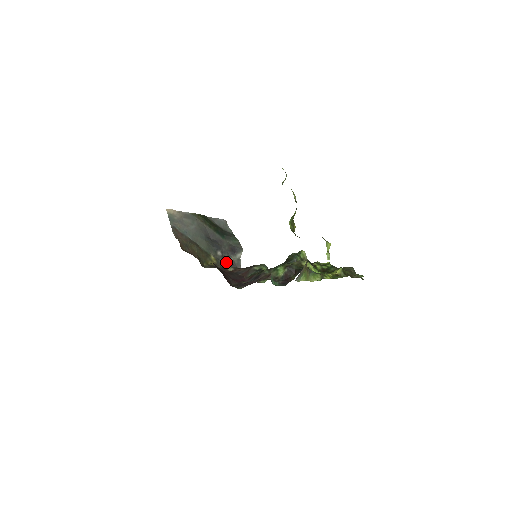
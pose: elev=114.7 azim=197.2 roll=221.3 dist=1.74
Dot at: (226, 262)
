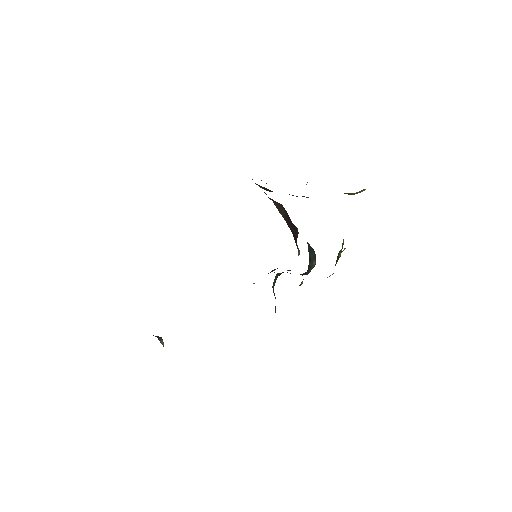
Dot at: occluded
